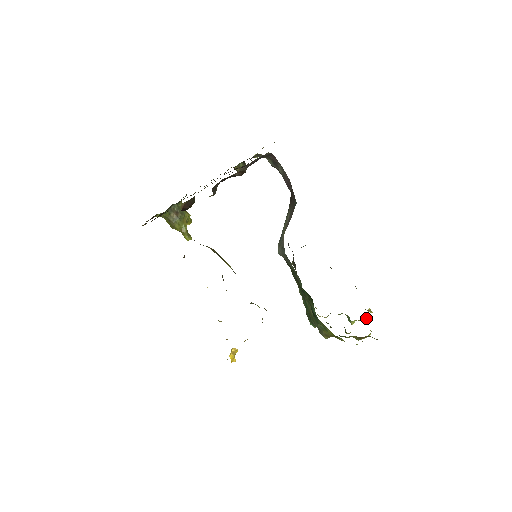
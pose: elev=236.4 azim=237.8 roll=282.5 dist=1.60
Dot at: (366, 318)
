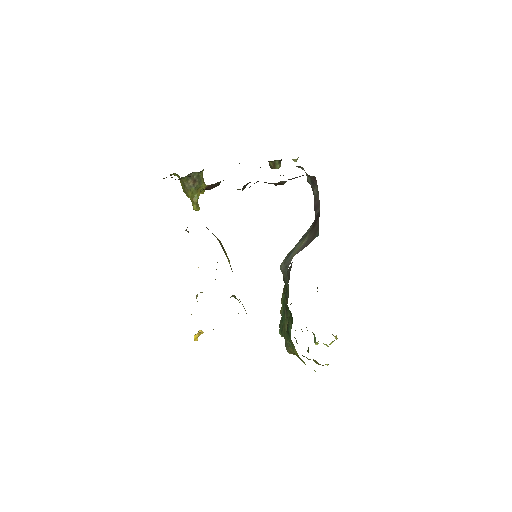
Dot at: (330, 344)
